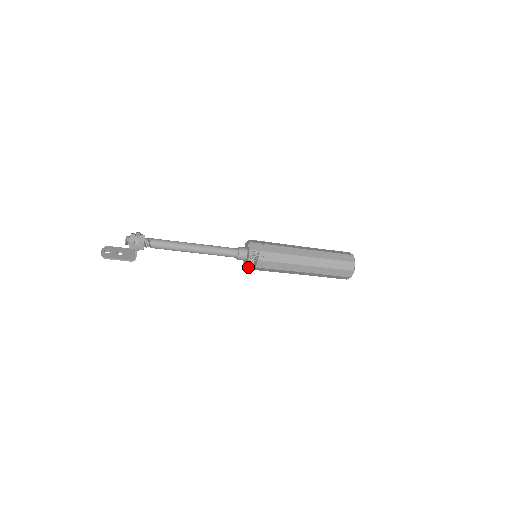
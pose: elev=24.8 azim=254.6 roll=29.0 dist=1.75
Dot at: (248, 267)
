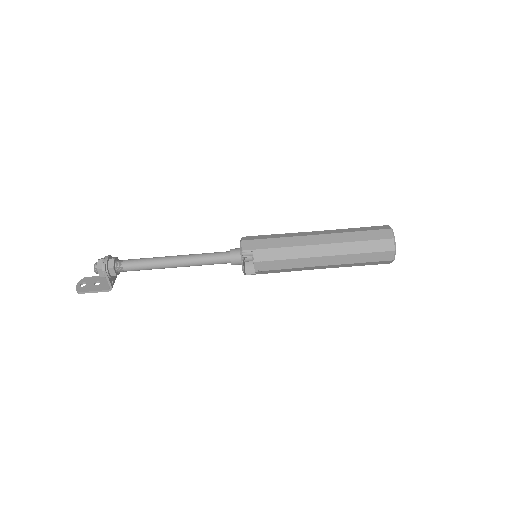
Dot at: (248, 272)
